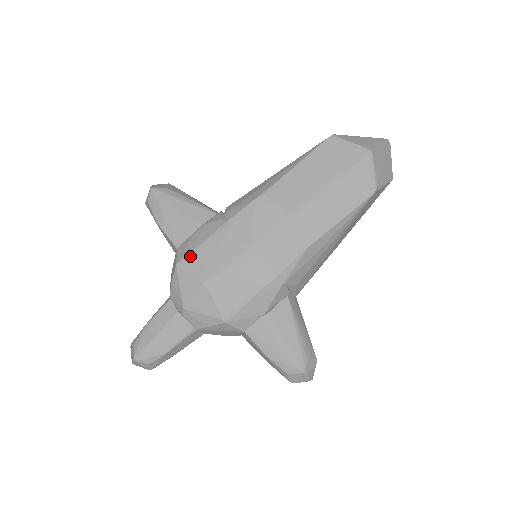
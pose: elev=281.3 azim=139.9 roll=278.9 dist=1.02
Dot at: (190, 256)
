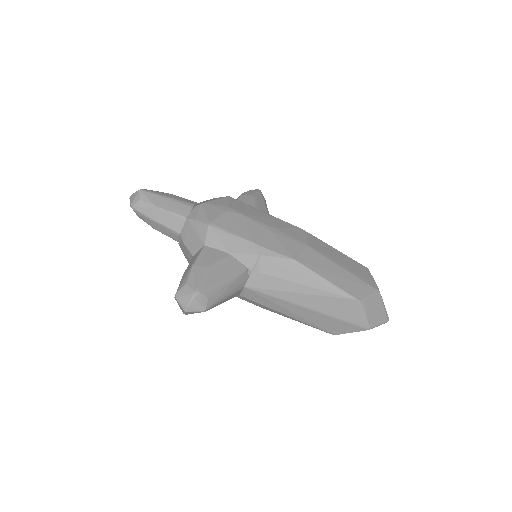
Dot at: (240, 202)
